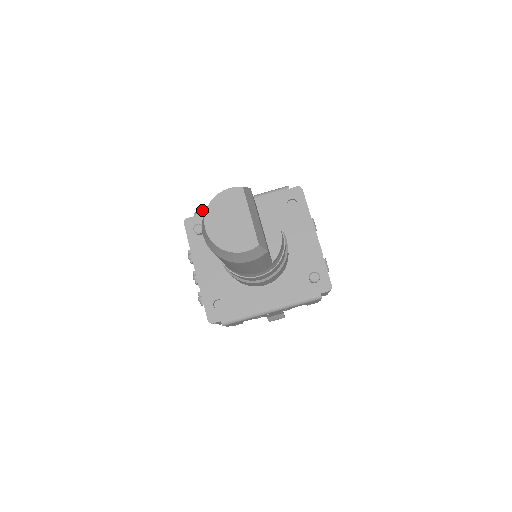
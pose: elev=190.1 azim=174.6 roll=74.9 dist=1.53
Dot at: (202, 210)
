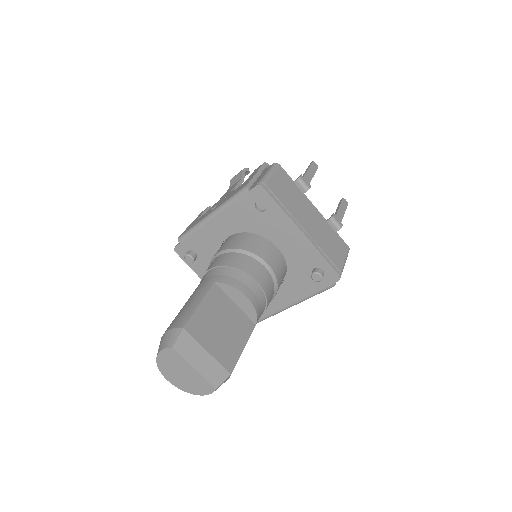
Dot at: (182, 235)
